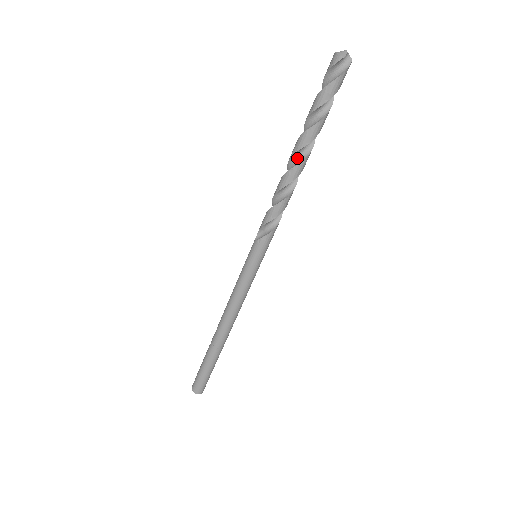
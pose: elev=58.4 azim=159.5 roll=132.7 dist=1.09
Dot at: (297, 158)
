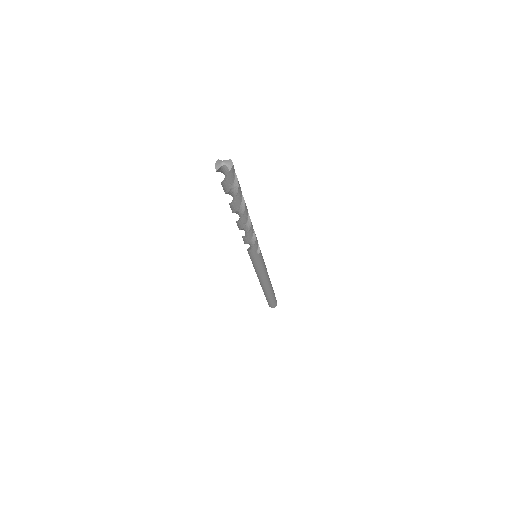
Dot at: (239, 215)
